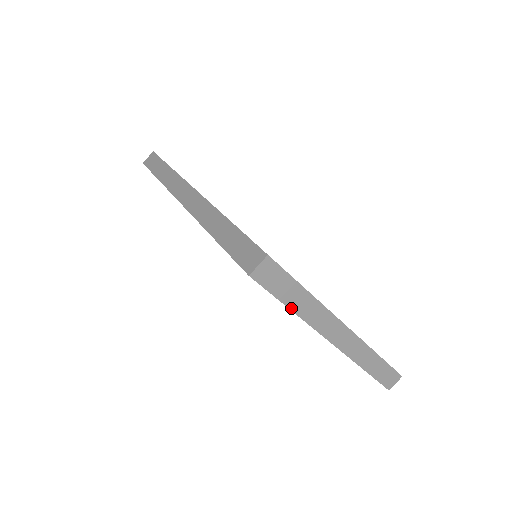
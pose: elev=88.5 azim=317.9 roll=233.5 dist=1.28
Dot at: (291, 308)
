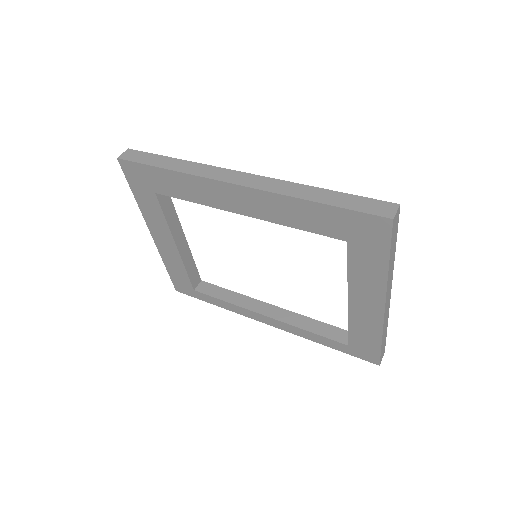
Dot at: (389, 261)
